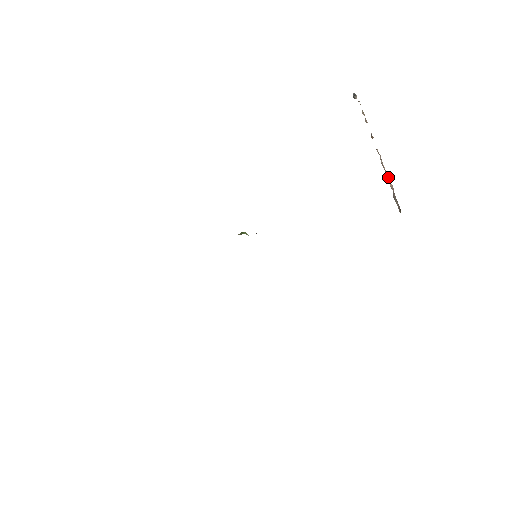
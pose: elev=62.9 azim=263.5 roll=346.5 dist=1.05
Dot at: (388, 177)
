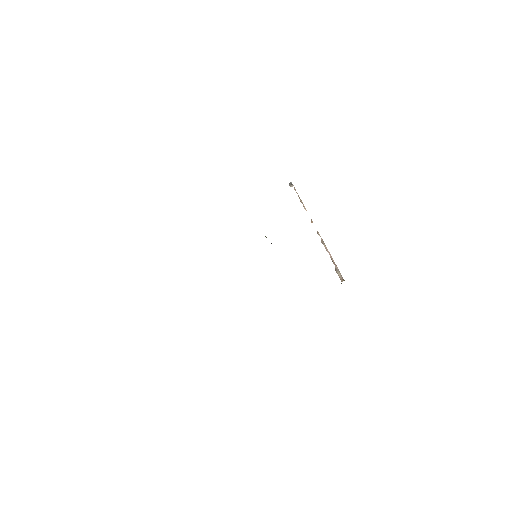
Dot at: occluded
